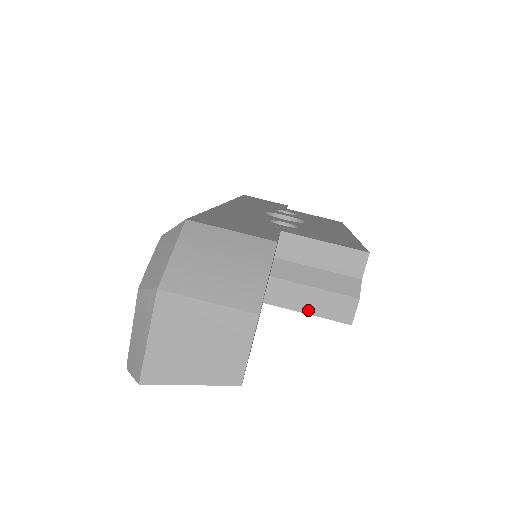
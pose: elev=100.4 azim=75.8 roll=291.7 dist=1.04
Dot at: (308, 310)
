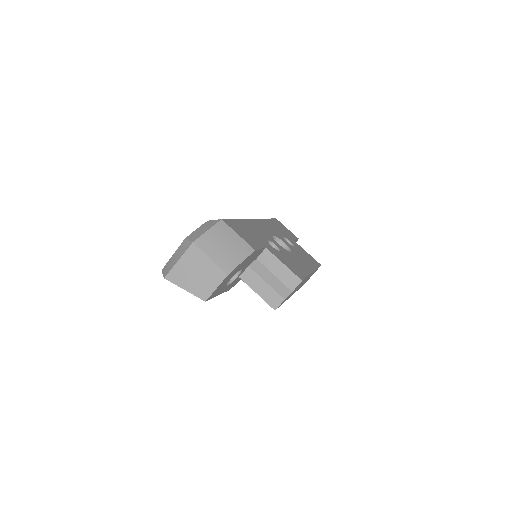
Dot at: (258, 292)
